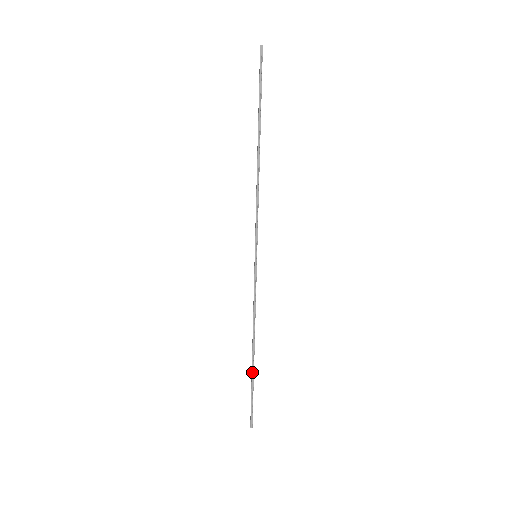
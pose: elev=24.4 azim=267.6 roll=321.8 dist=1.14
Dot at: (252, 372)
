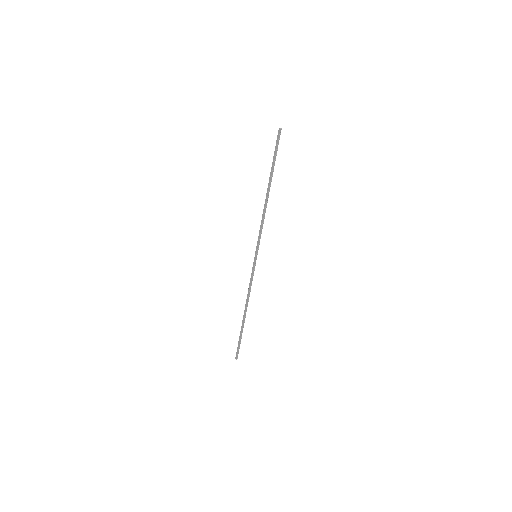
Dot at: (243, 326)
